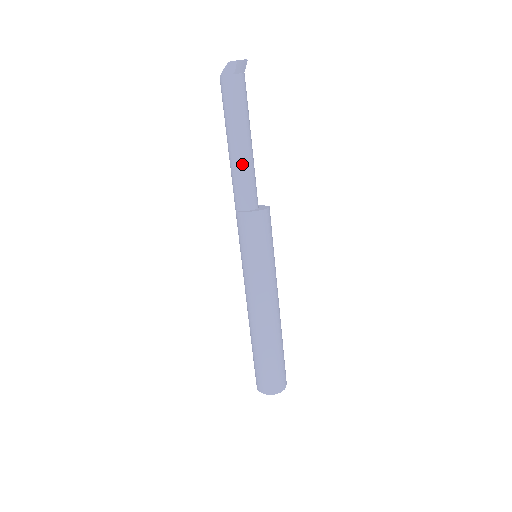
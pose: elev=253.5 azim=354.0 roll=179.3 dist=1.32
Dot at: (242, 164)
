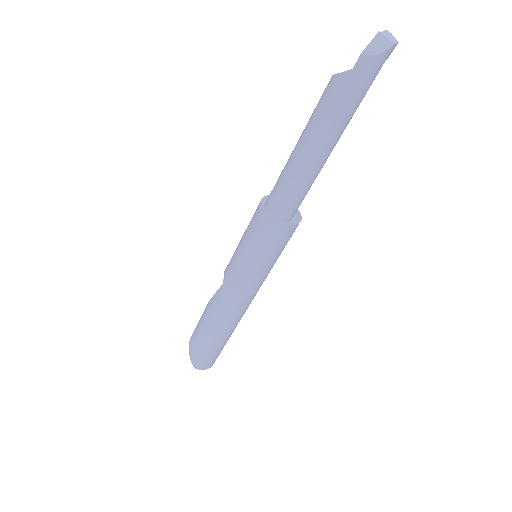
Dot at: occluded
